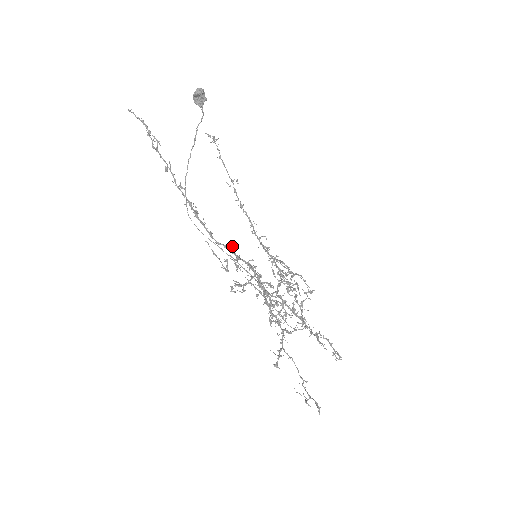
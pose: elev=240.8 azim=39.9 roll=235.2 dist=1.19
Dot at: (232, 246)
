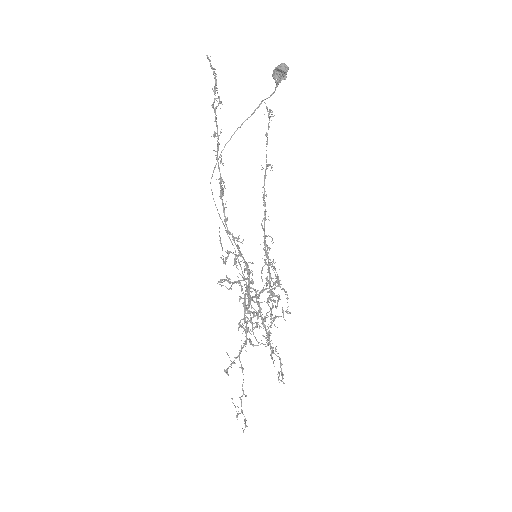
Dot at: (241, 242)
